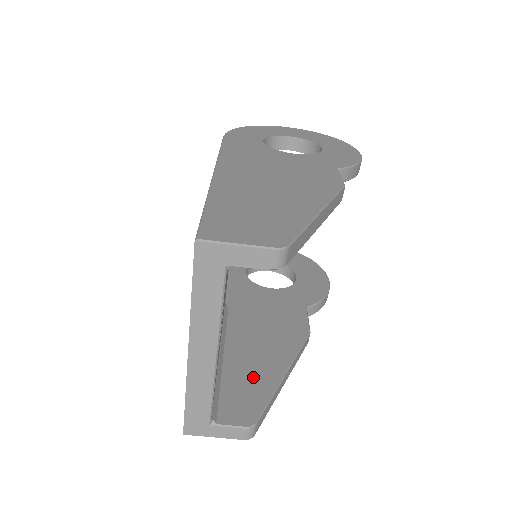
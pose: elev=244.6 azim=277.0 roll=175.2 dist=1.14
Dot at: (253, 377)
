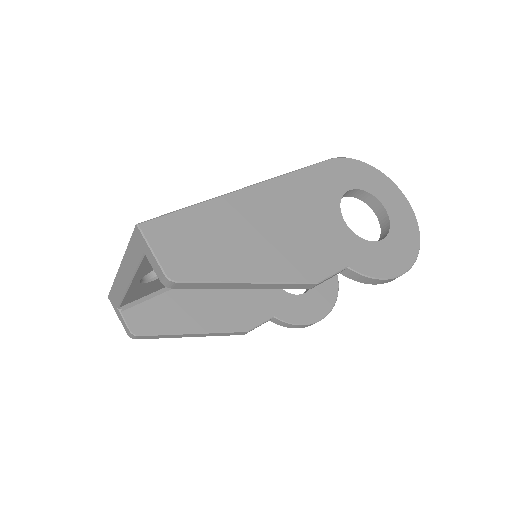
Dot at: (175, 314)
